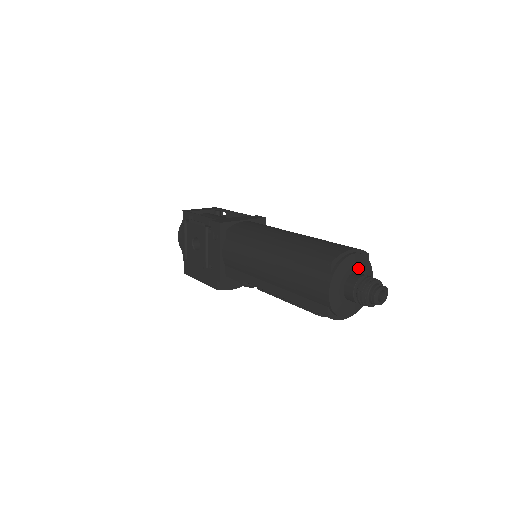
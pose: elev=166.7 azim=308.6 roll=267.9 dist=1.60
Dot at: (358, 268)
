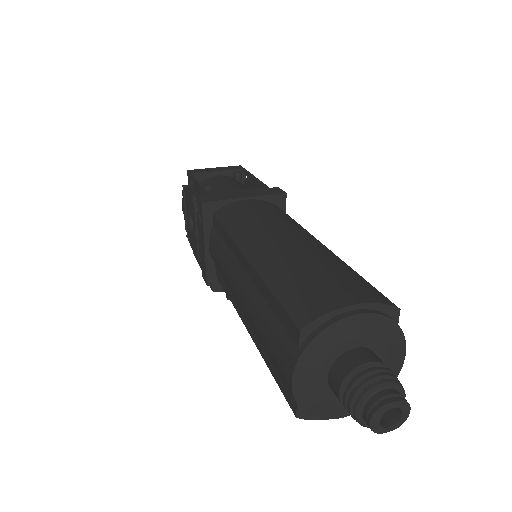
Dot at: (365, 340)
